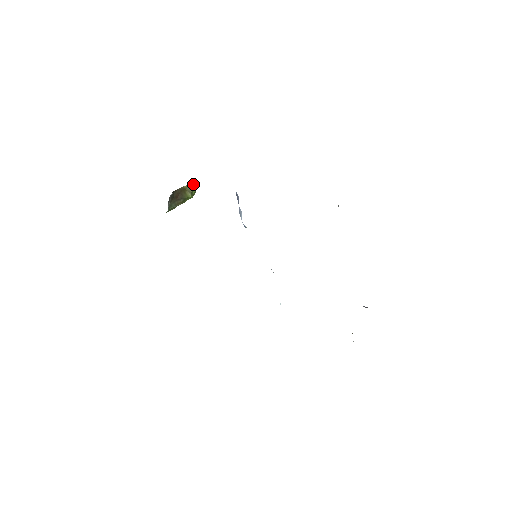
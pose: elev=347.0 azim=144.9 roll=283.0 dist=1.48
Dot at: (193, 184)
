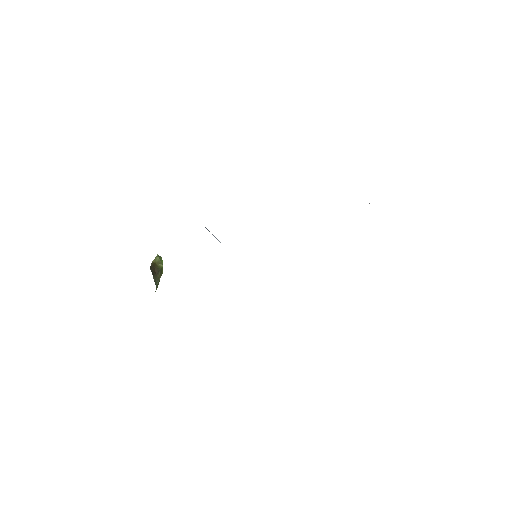
Dot at: (157, 256)
